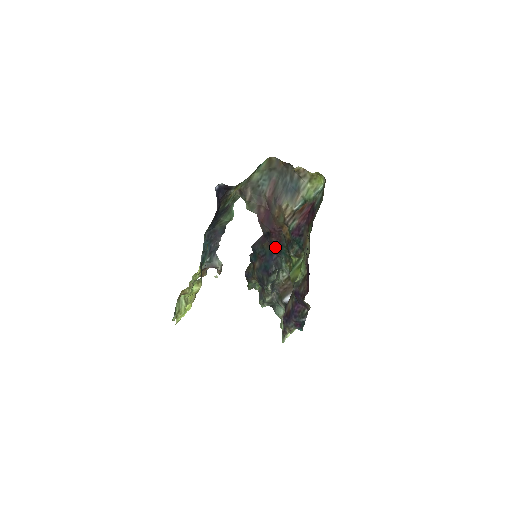
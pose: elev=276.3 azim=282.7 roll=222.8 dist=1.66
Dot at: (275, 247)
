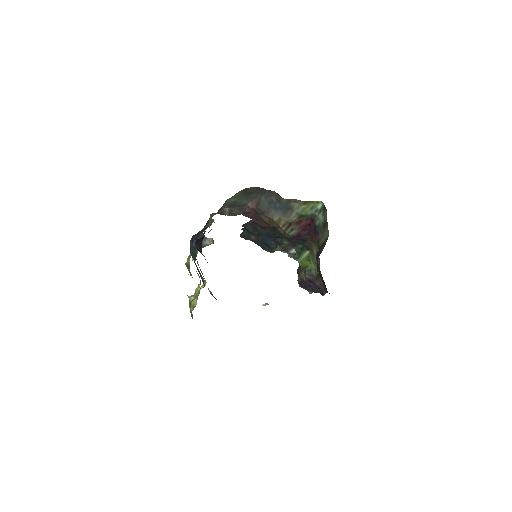
Dot at: (271, 233)
